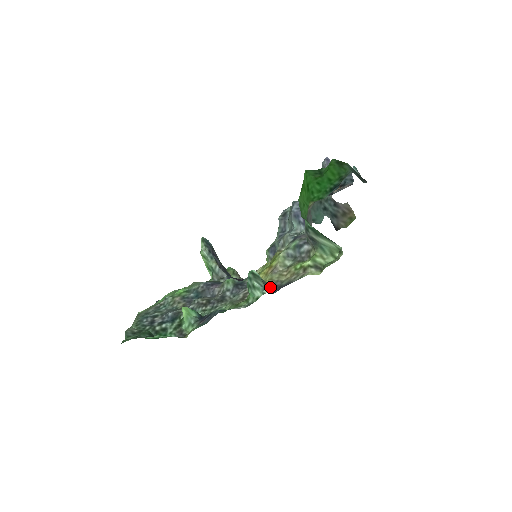
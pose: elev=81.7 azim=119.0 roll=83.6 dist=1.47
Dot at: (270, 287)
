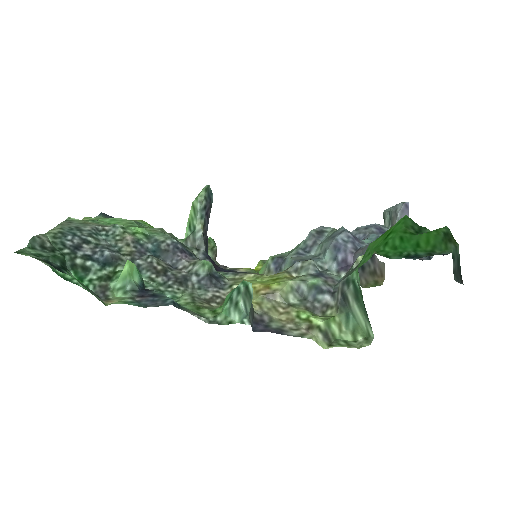
Dot at: (254, 316)
